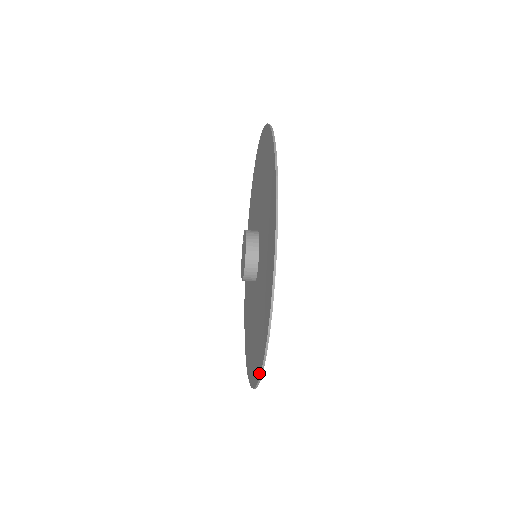
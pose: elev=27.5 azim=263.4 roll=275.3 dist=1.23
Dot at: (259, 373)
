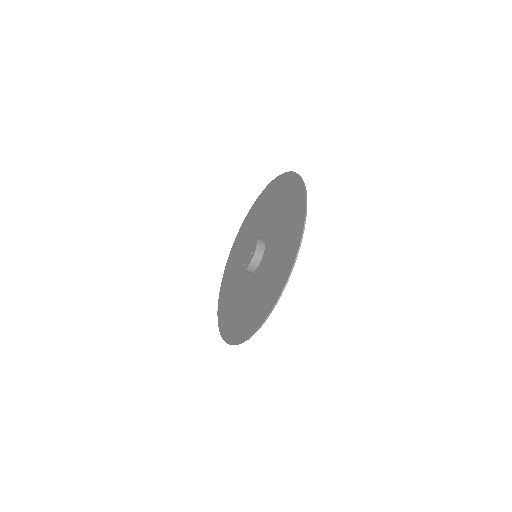
Dot at: (231, 342)
